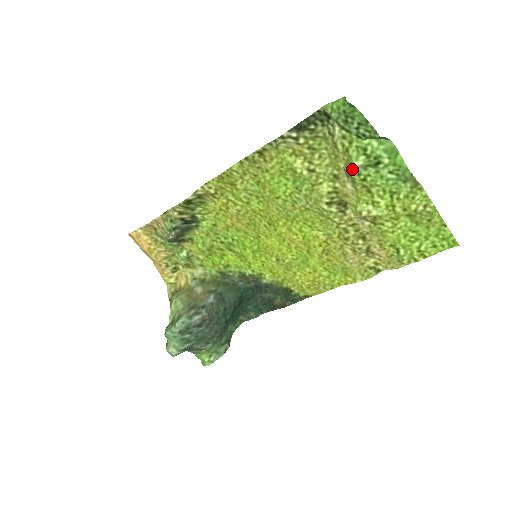
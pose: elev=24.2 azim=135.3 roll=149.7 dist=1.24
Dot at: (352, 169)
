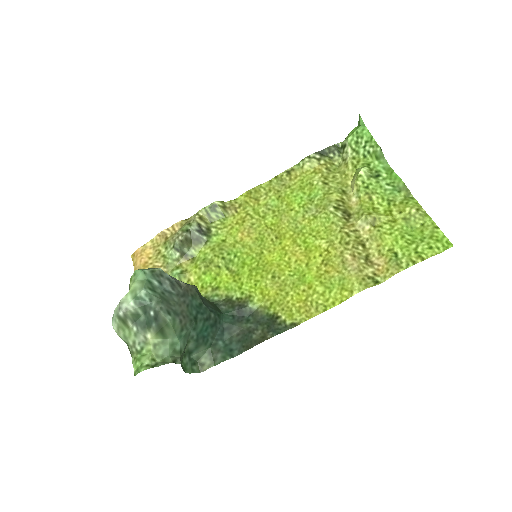
Dot at: (358, 174)
